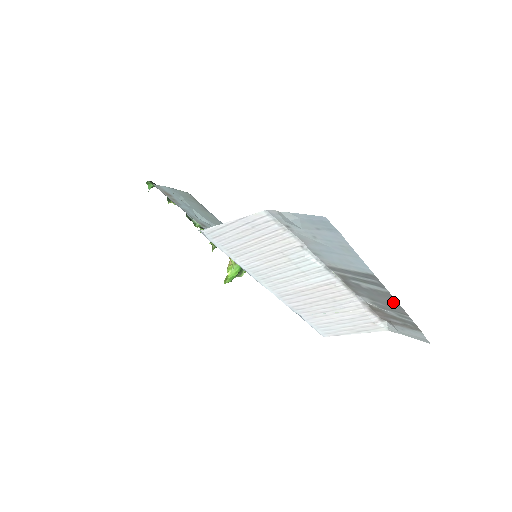
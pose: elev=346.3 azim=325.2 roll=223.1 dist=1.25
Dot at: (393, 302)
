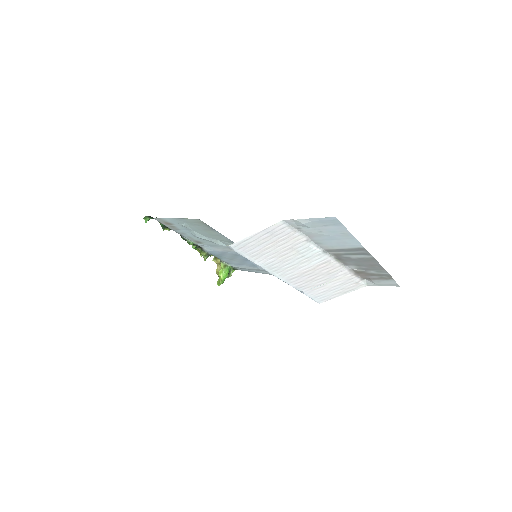
Dot at: (375, 263)
